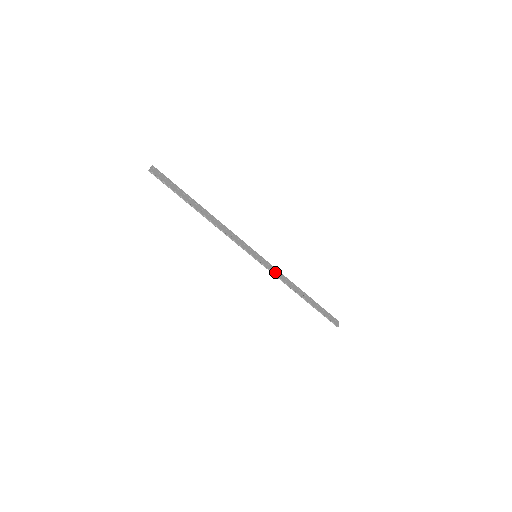
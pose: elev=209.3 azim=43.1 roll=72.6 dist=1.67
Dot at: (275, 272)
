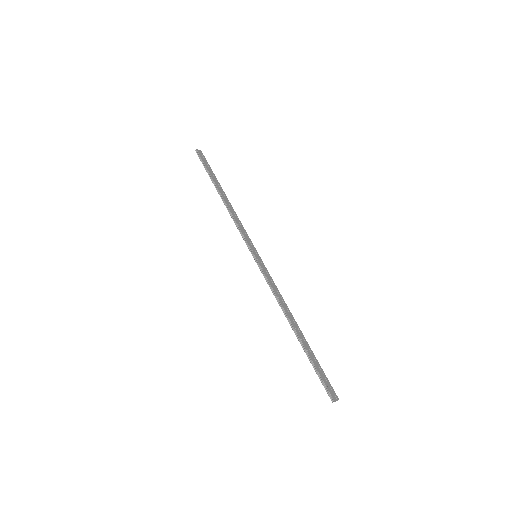
Dot at: (270, 281)
